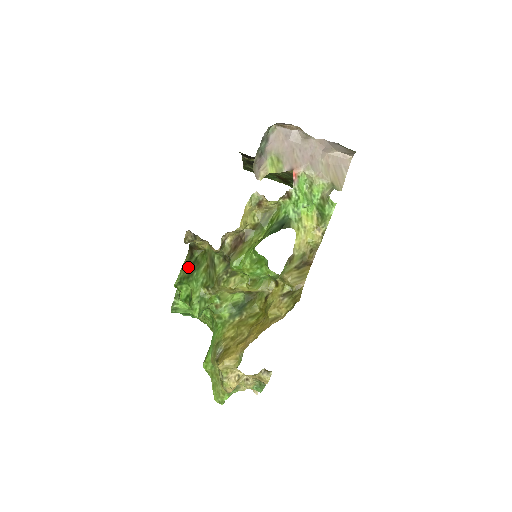
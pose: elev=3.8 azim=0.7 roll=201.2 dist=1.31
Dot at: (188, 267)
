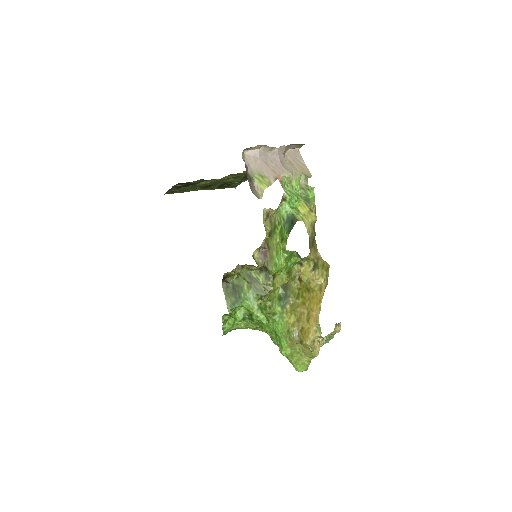
Dot at: (231, 294)
